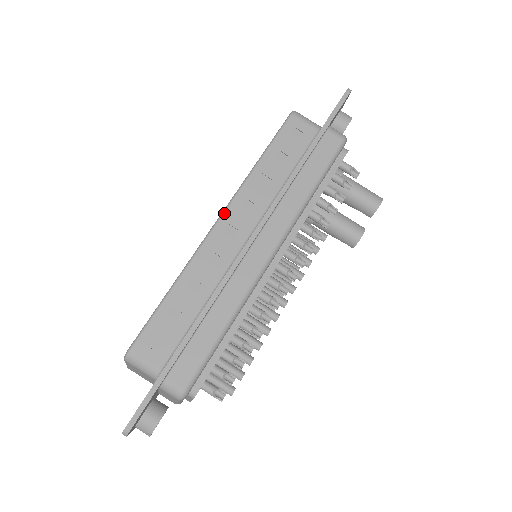
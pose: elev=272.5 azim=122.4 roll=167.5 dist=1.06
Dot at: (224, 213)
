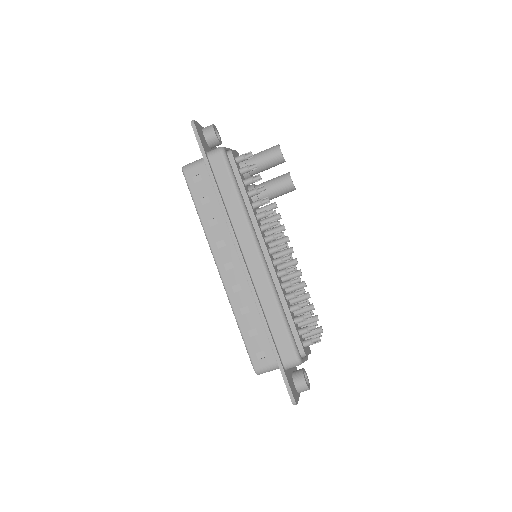
Dot at: (216, 262)
